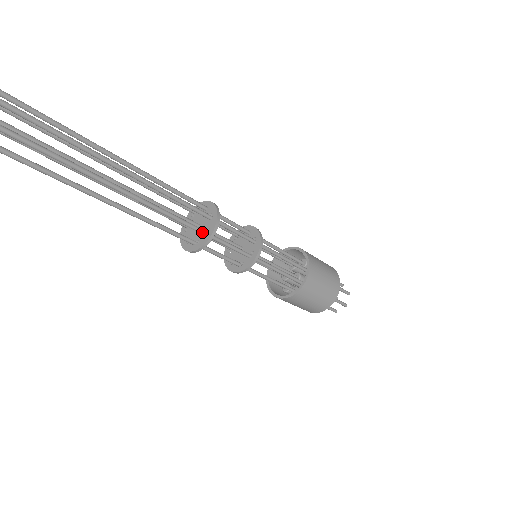
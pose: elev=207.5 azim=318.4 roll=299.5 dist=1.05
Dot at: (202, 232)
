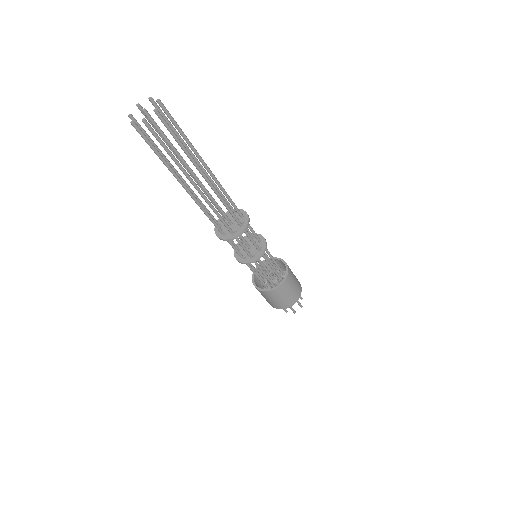
Dot at: (231, 232)
